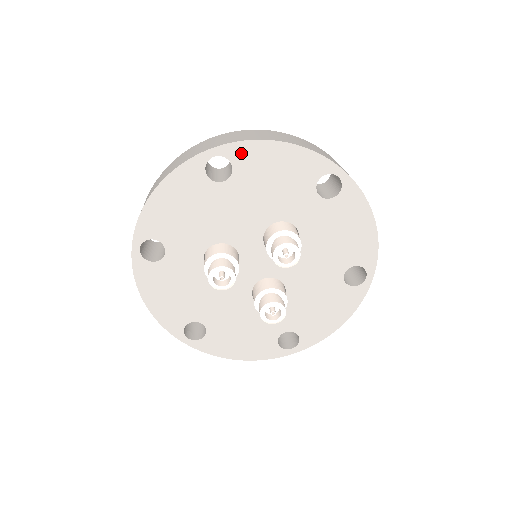
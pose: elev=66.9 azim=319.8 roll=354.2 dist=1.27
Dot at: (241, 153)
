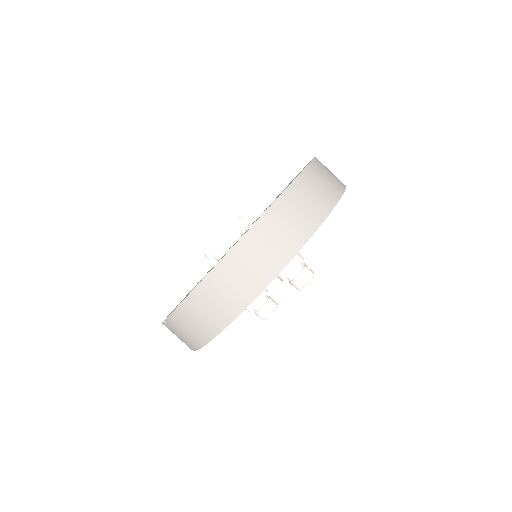
Dot at: occluded
